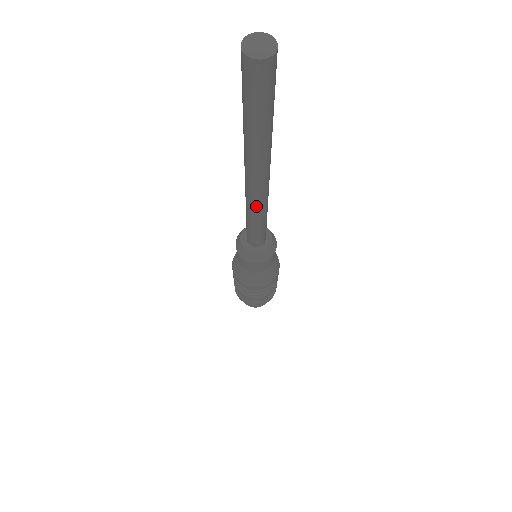
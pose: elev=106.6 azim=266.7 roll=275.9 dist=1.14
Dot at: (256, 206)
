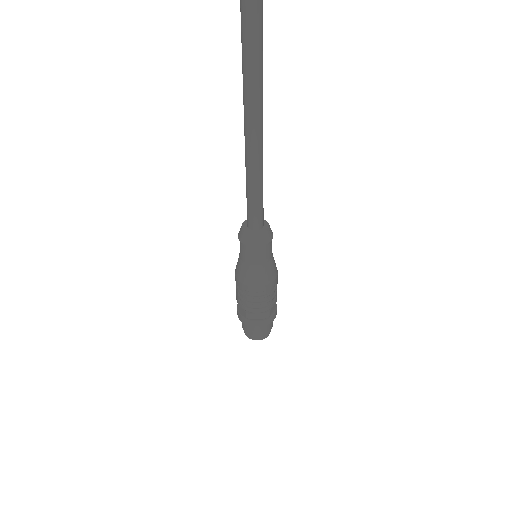
Dot at: (255, 166)
